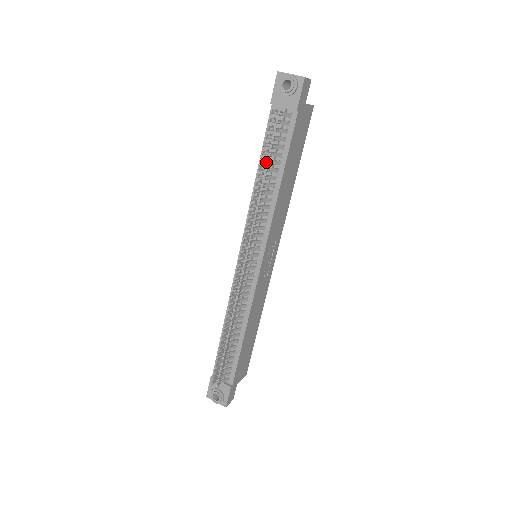
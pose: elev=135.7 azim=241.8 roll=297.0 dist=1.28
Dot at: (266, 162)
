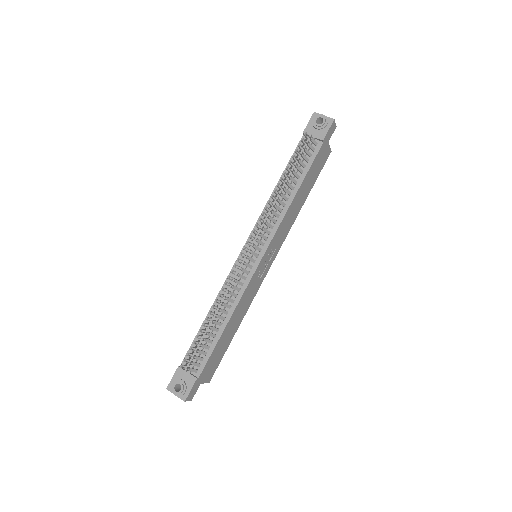
Dot at: (291, 169)
